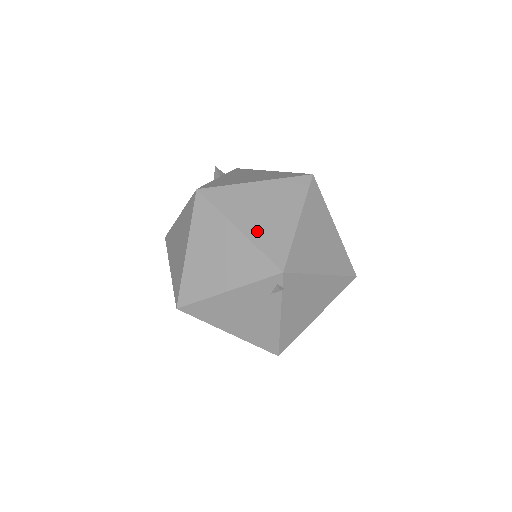
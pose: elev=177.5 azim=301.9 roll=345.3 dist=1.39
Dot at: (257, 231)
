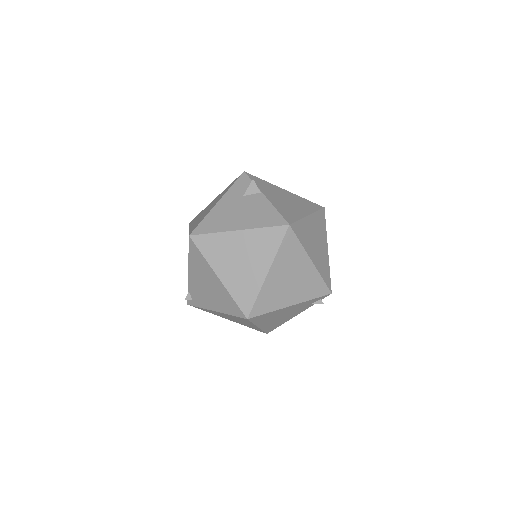
Dot at: (318, 262)
